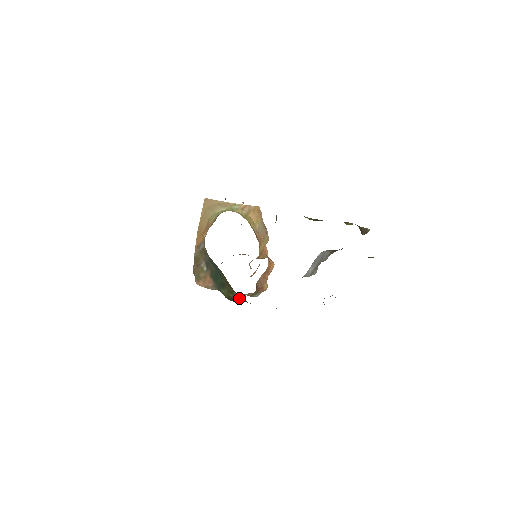
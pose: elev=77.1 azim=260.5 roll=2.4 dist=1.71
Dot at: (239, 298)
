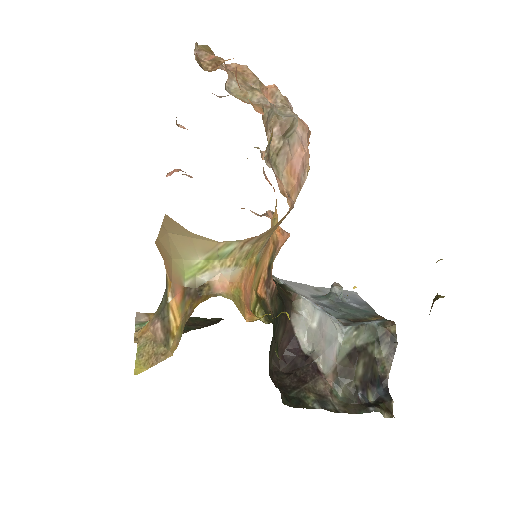
Dot at: occluded
